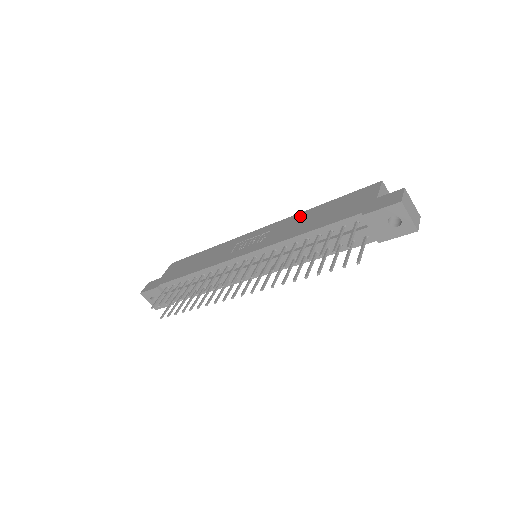
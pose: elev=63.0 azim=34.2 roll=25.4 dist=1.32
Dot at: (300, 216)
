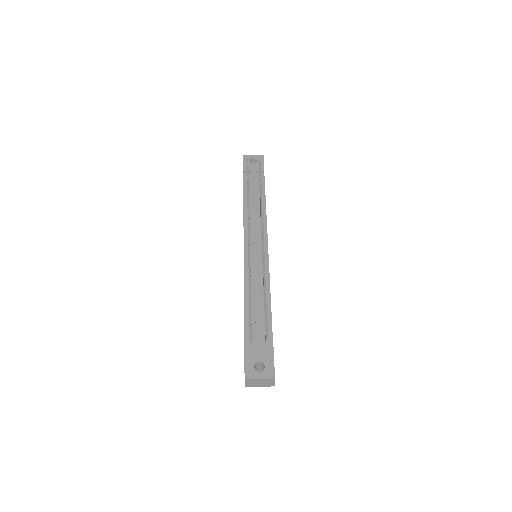
Dot at: occluded
